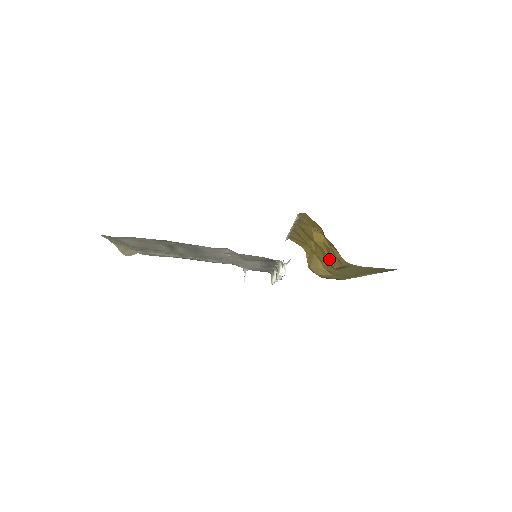
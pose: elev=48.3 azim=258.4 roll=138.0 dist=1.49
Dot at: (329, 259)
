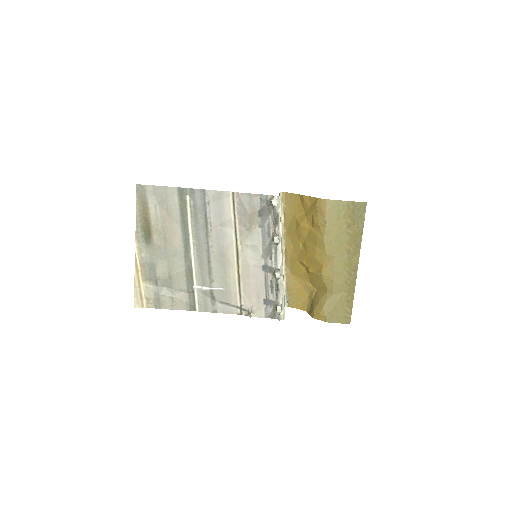
Dot at: (316, 234)
